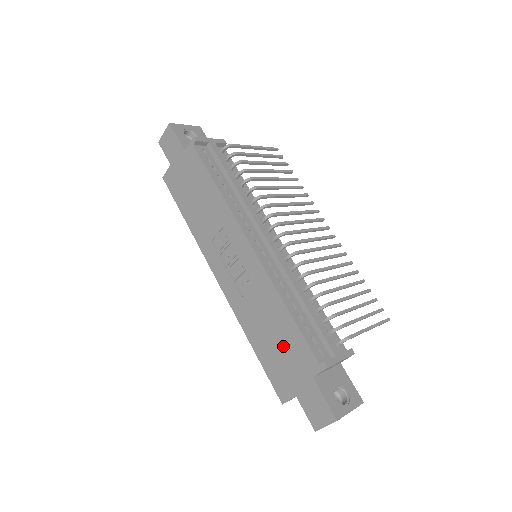
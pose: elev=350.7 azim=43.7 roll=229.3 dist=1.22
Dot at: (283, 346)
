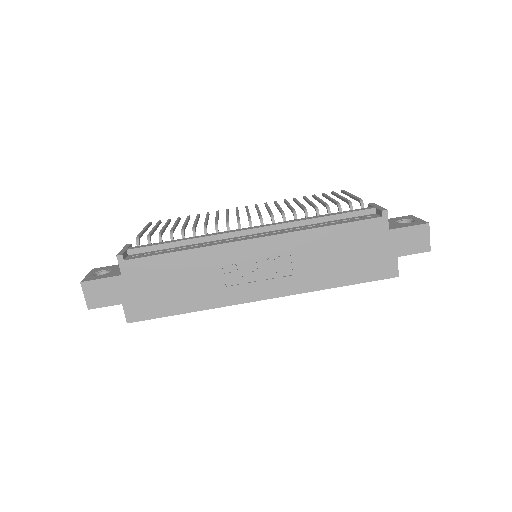
Dot at: (353, 249)
